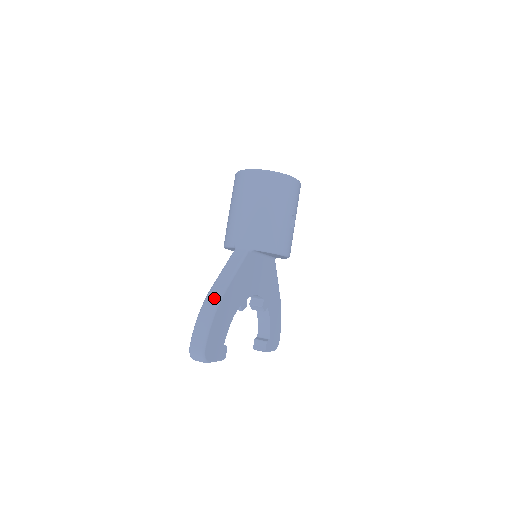
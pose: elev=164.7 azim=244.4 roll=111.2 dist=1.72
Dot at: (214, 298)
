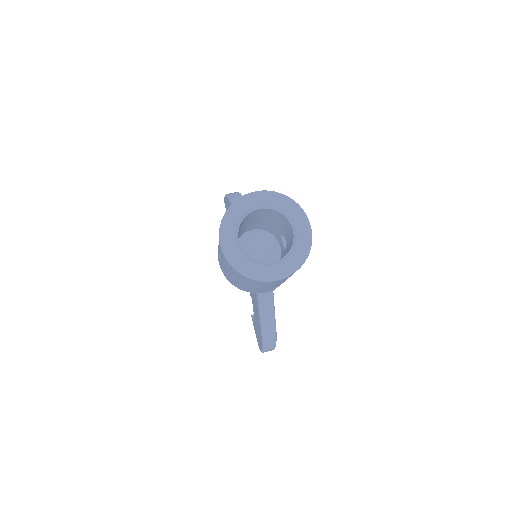
Dot at: (271, 338)
